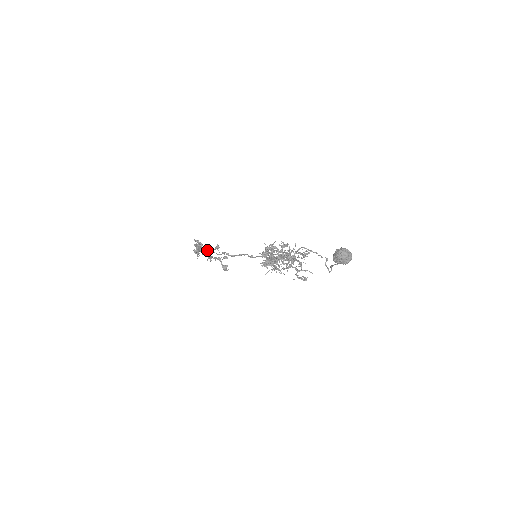
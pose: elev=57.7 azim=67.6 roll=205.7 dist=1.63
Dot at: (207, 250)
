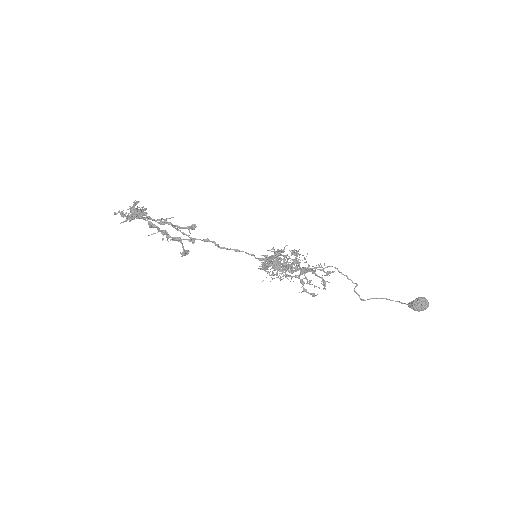
Dot at: (162, 223)
